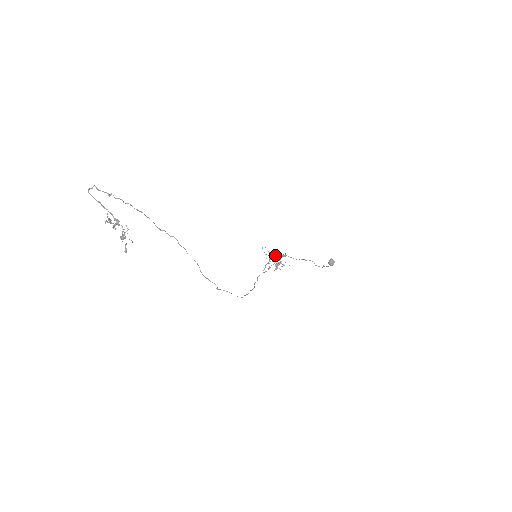
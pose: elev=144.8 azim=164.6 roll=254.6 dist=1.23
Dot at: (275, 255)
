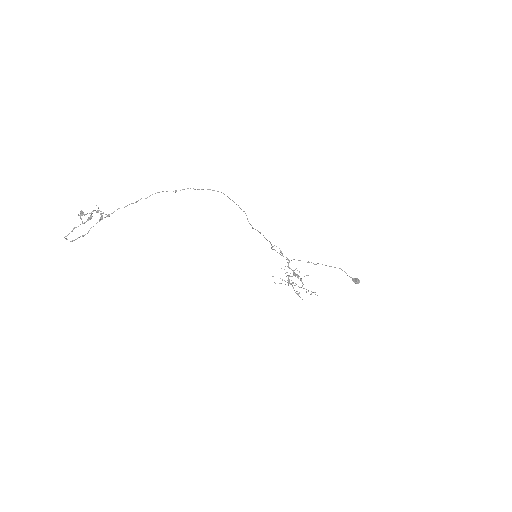
Dot at: occluded
